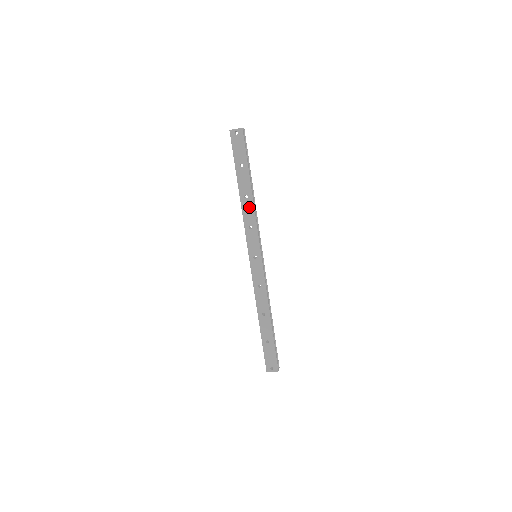
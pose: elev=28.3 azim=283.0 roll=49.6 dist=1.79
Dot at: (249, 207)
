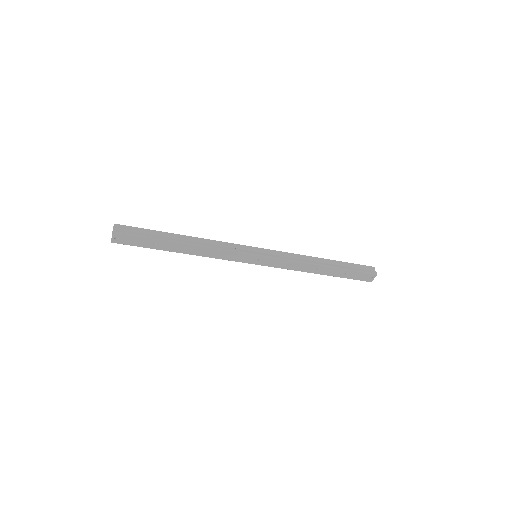
Dot at: (203, 250)
